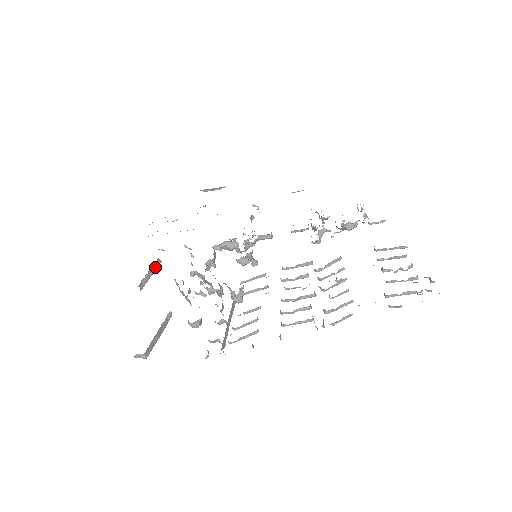
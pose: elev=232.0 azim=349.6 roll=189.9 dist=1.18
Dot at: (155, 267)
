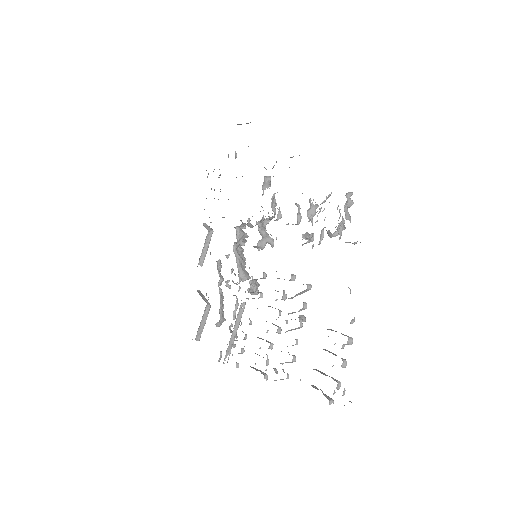
Dot at: (208, 241)
